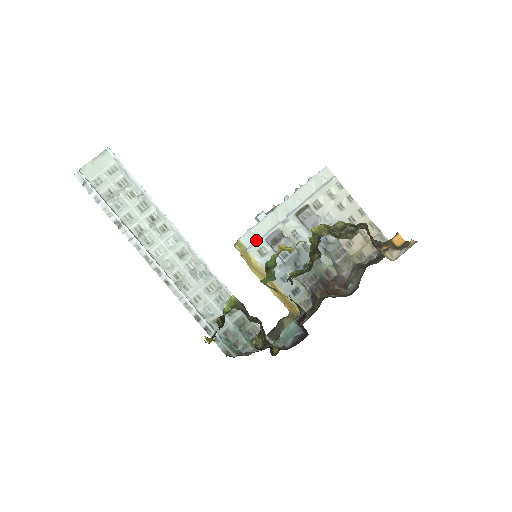
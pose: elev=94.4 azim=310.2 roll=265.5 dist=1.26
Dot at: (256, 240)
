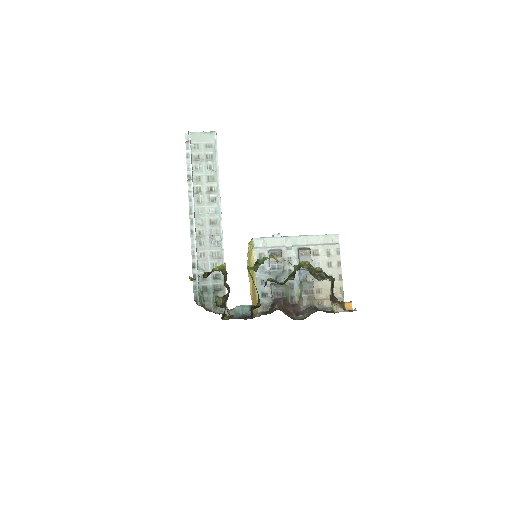
Dot at: (263, 246)
